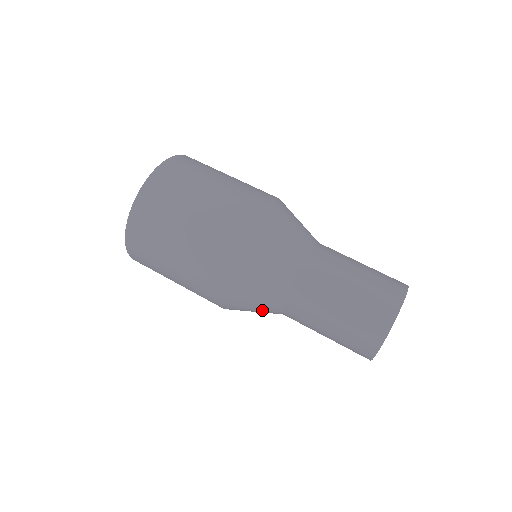
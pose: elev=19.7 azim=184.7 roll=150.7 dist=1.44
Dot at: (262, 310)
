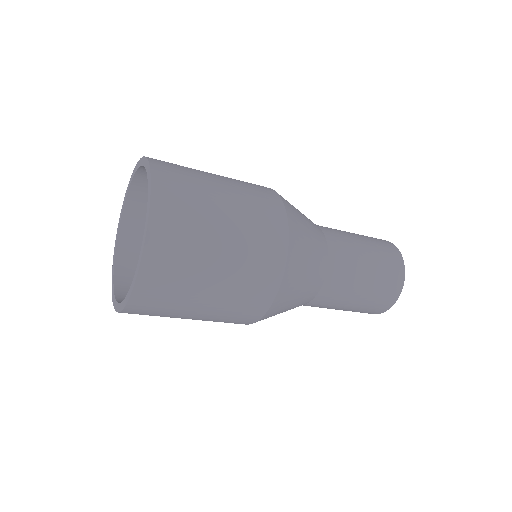
Dot at: occluded
